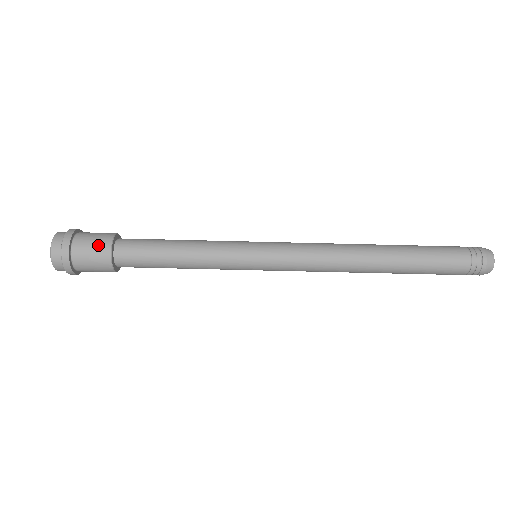
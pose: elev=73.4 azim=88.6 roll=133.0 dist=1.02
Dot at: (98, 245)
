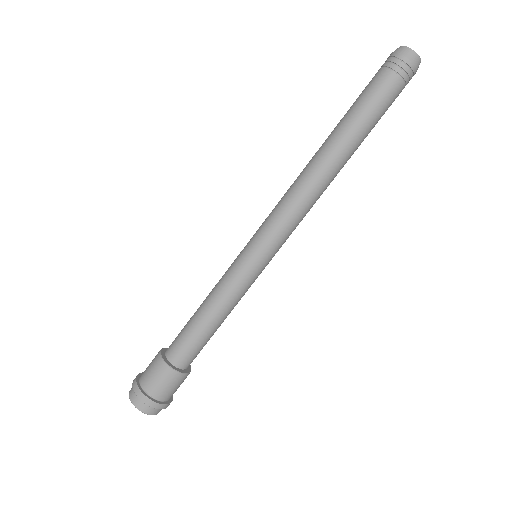
Dot at: (167, 380)
